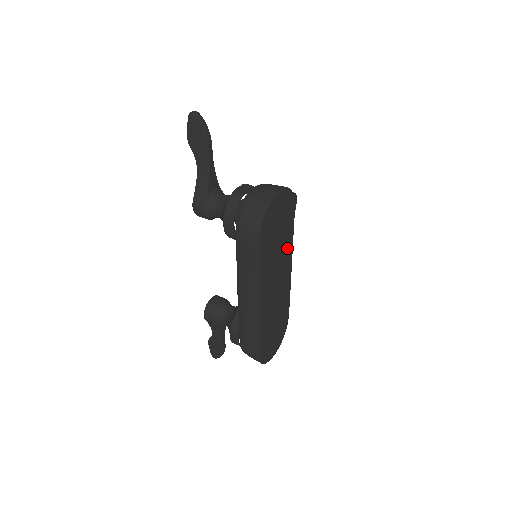
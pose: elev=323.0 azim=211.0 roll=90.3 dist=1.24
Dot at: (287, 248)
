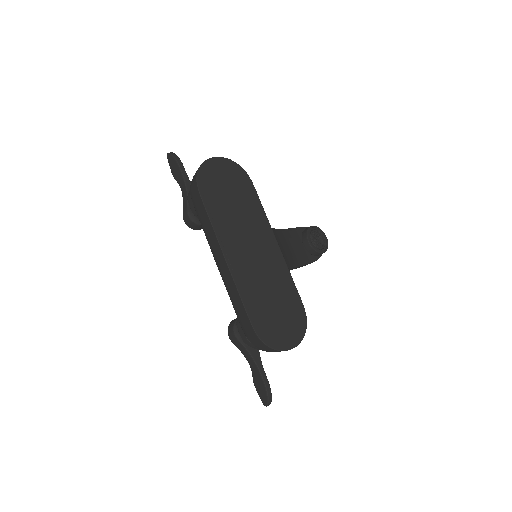
Dot at: (257, 217)
